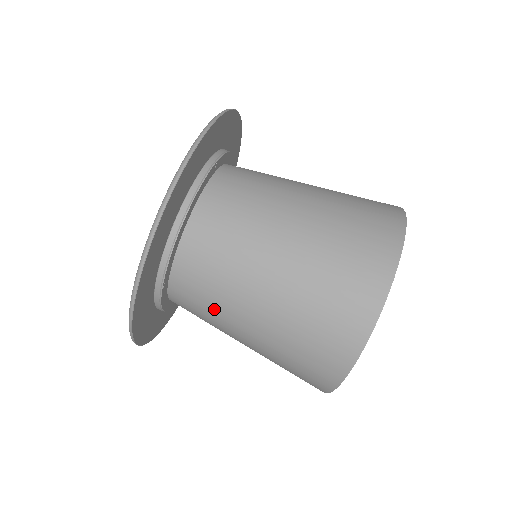
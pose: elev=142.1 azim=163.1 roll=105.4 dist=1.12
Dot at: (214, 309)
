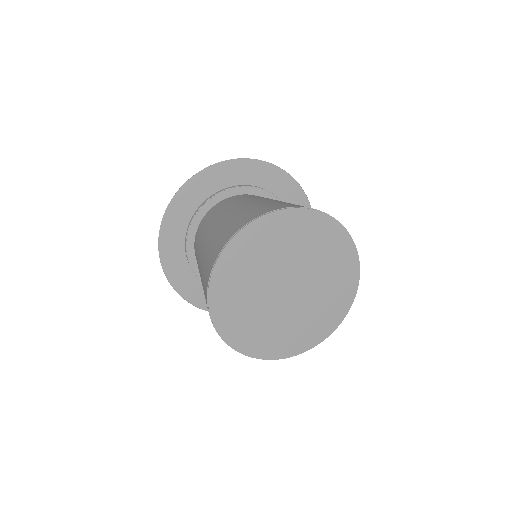
Dot at: (197, 255)
